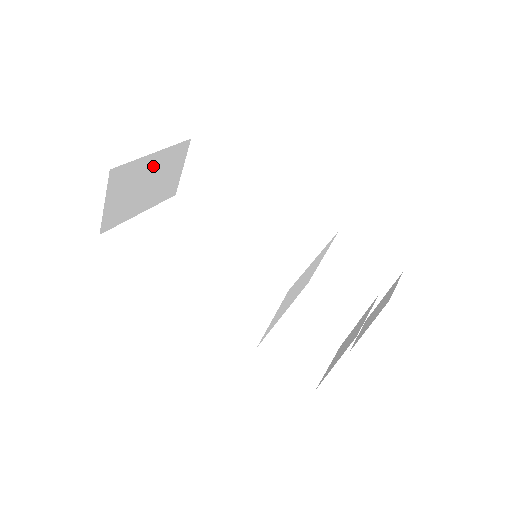
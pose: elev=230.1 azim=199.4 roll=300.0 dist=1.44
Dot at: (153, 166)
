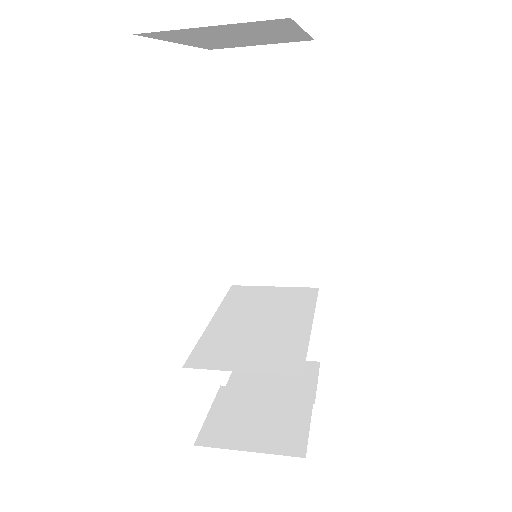
Dot at: (276, 34)
